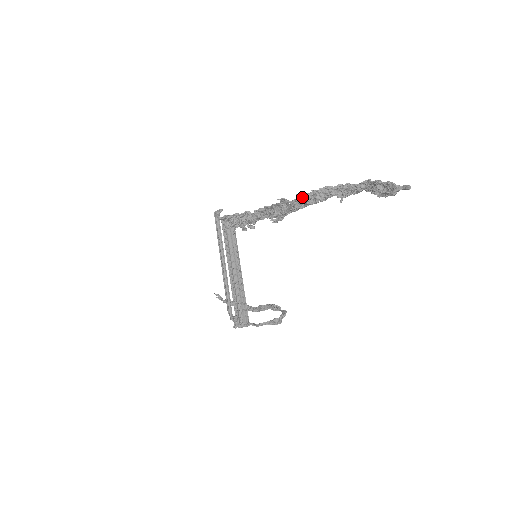
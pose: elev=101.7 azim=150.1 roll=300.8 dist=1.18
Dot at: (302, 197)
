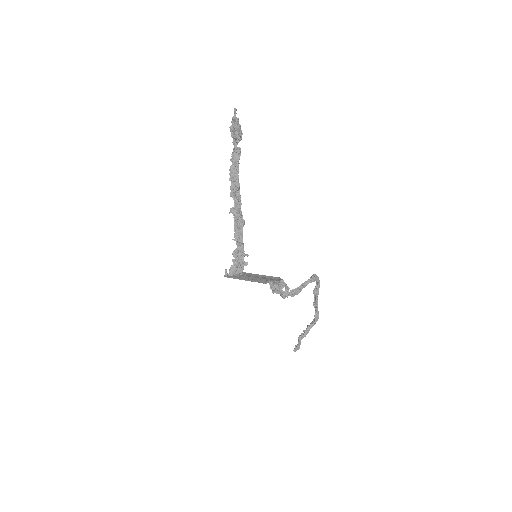
Dot at: (232, 193)
